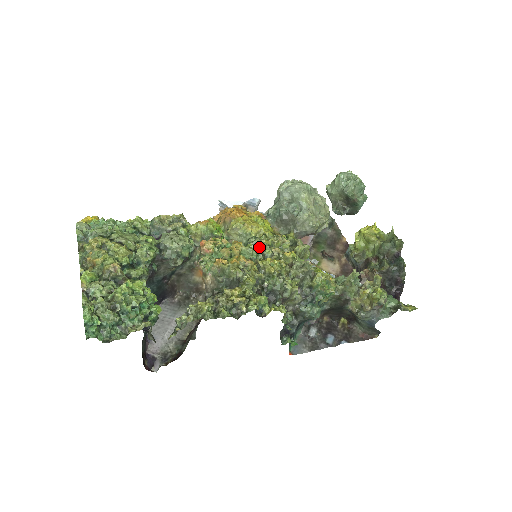
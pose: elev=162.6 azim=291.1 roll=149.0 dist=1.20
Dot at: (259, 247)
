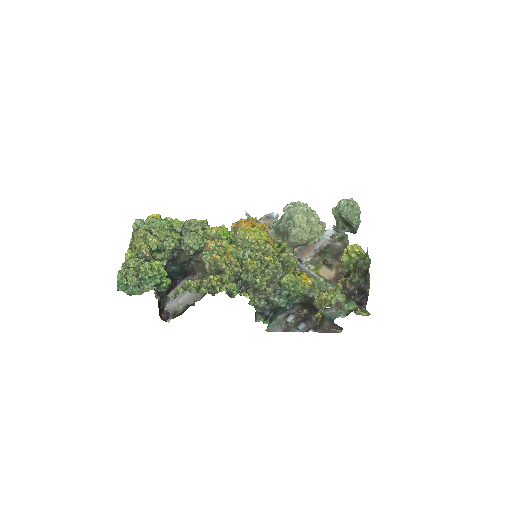
Dot at: (246, 250)
